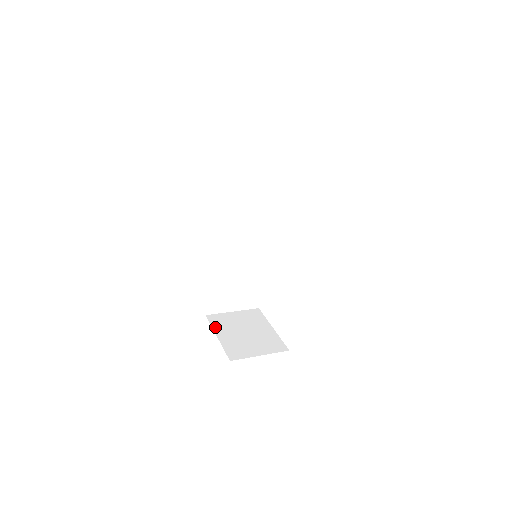
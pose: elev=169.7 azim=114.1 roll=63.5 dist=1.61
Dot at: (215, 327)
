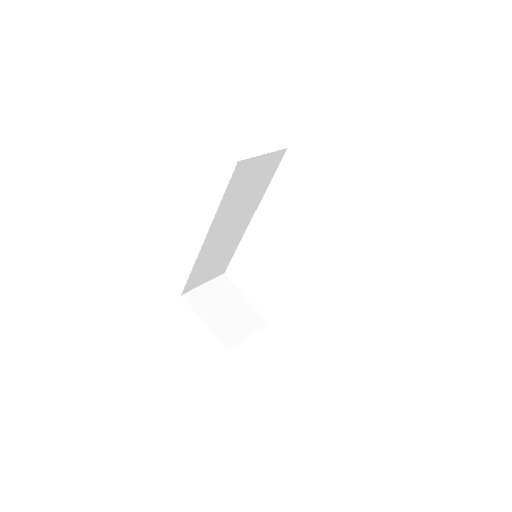
Dot at: (197, 310)
